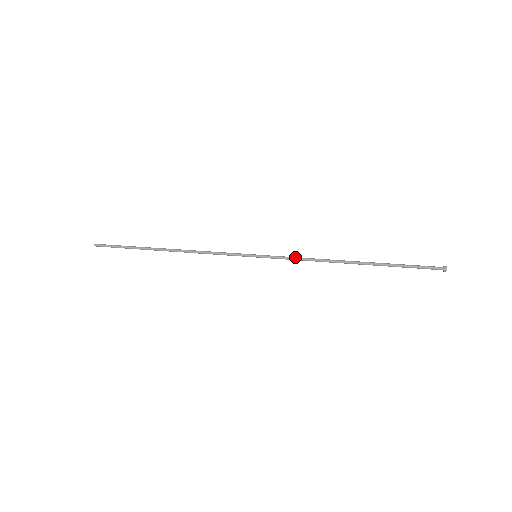
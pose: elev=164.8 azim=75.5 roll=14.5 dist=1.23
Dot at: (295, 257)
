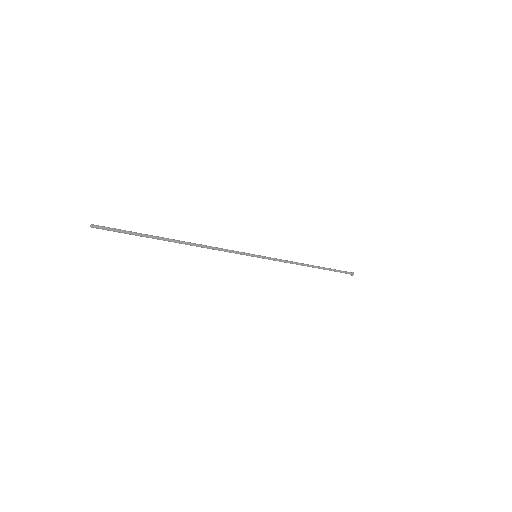
Dot at: occluded
